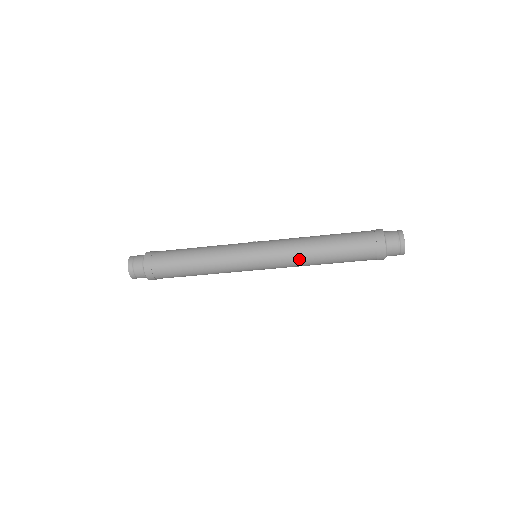
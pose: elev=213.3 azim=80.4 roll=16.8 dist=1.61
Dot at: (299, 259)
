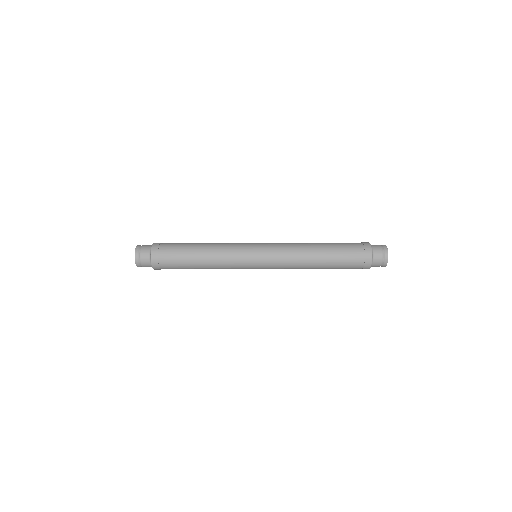
Dot at: (296, 253)
